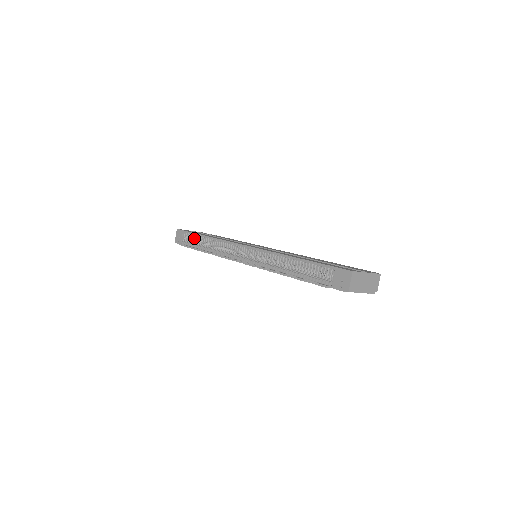
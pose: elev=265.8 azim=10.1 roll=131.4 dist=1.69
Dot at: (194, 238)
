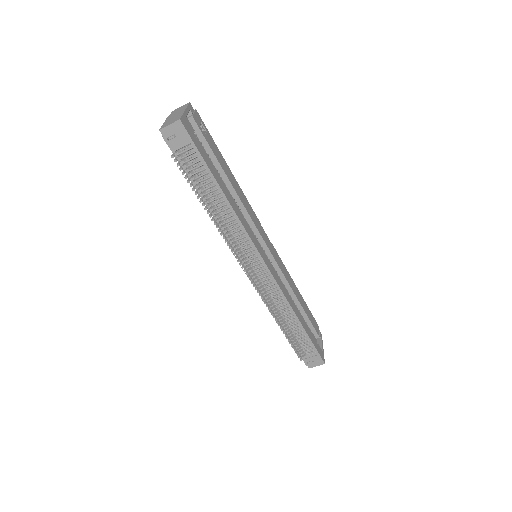
Dot at: (202, 171)
